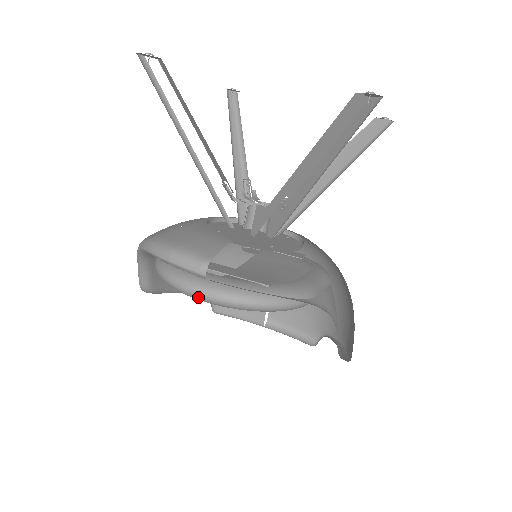
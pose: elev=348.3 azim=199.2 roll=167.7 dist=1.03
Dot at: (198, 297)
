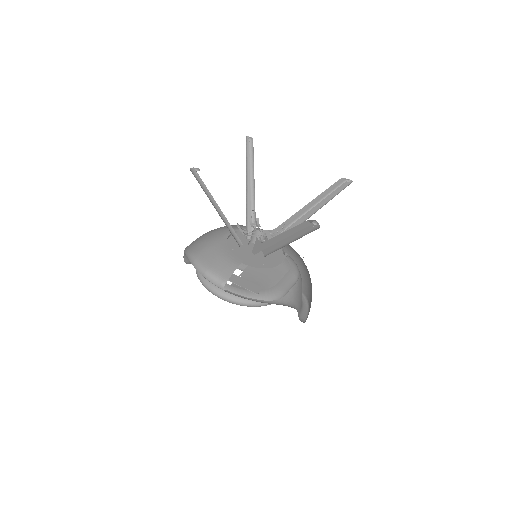
Dot at: (219, 297)
